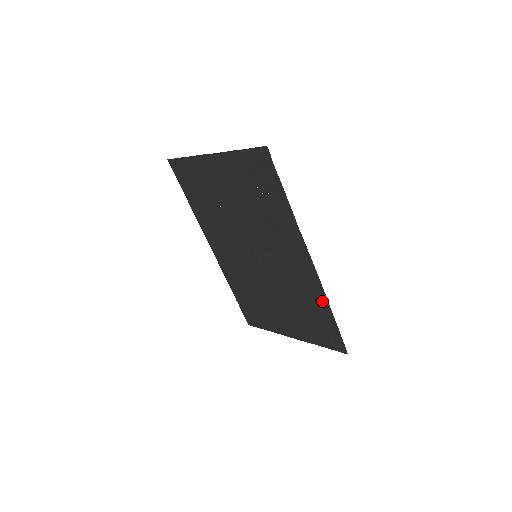
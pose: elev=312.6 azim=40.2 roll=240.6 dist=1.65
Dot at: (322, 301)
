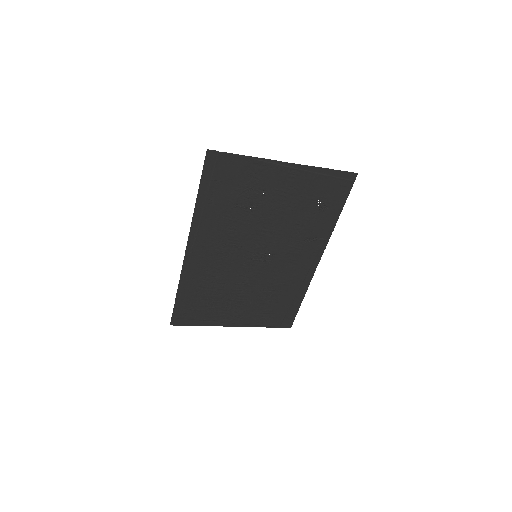
Dot at: (301, 290)
